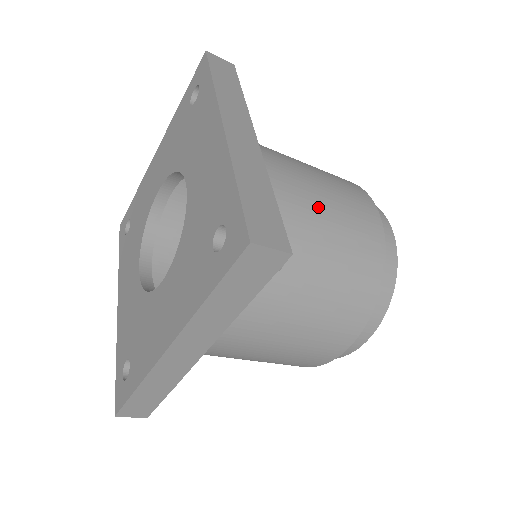
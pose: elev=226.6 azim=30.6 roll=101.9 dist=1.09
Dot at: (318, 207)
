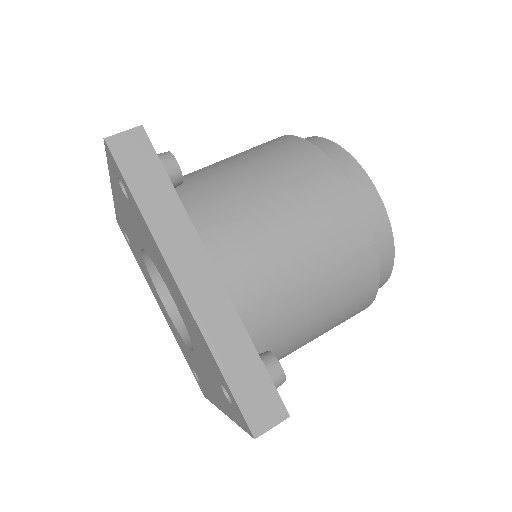
Dot at: occluded
